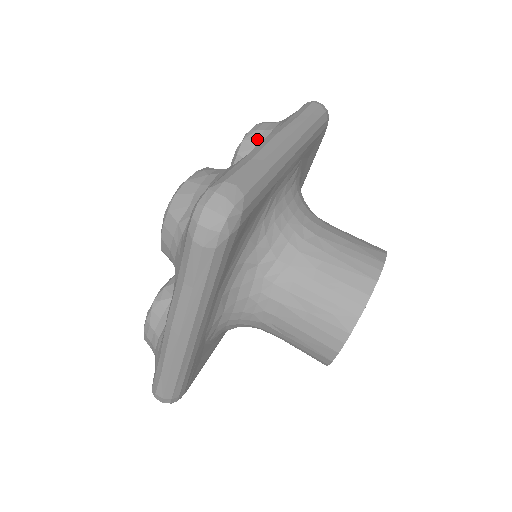
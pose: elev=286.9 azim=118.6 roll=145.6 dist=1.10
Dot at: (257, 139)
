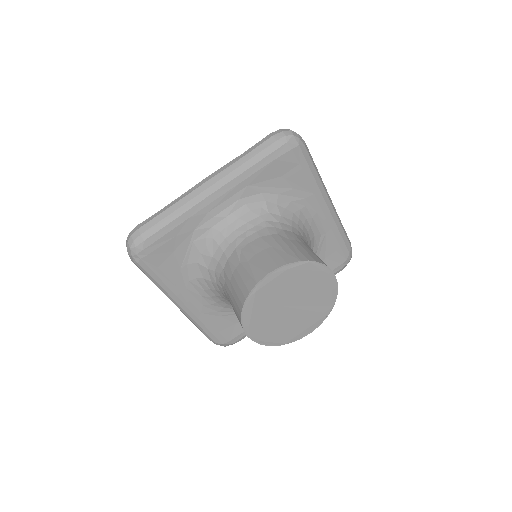
Dot at: occluded
